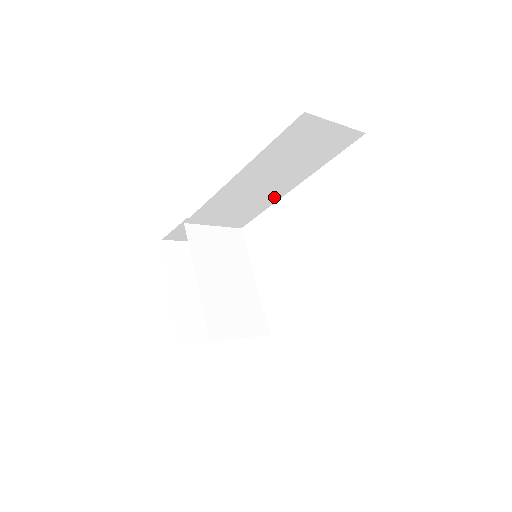
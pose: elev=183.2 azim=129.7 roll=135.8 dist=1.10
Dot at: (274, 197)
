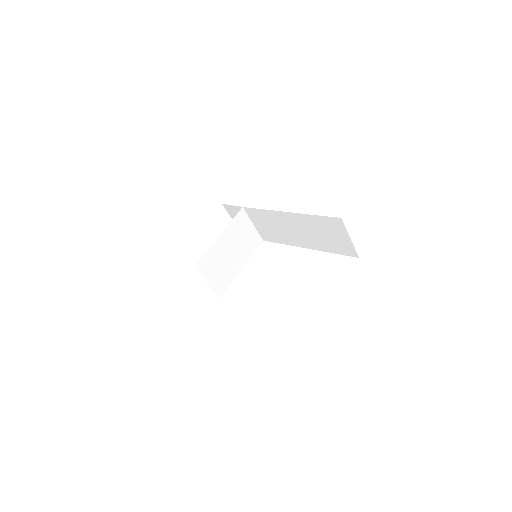
Dot at: (294, 242)
